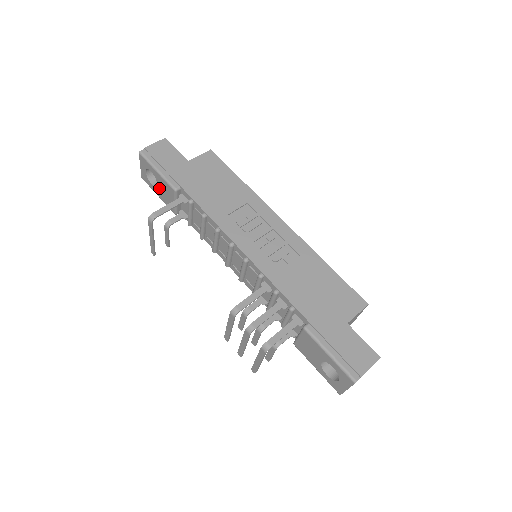
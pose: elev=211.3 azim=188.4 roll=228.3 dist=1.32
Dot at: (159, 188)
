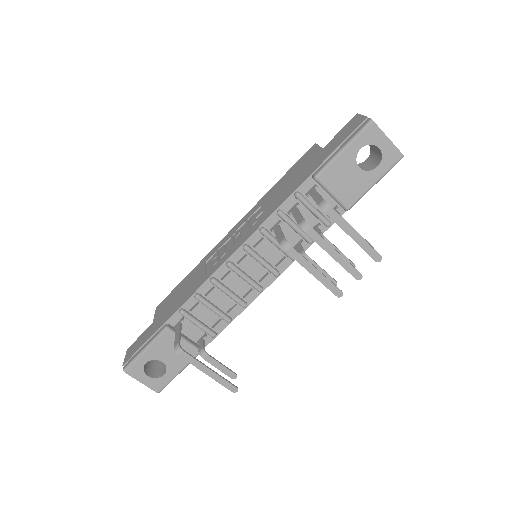
Dot at: (167, 362)
